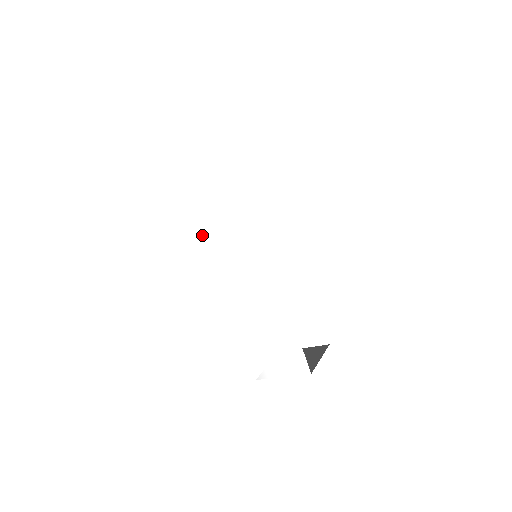
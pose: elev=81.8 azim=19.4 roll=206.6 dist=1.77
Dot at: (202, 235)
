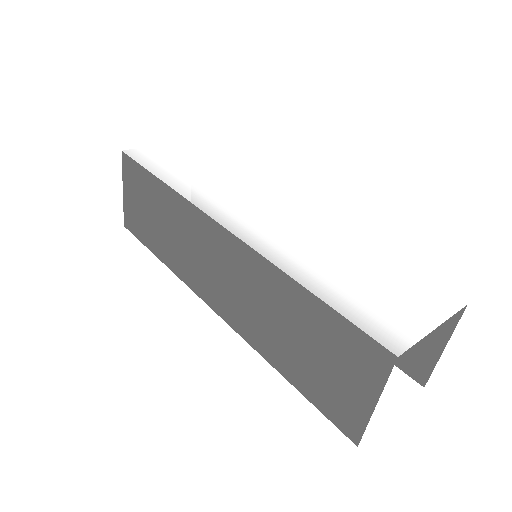
Dot at: (184, 197)
